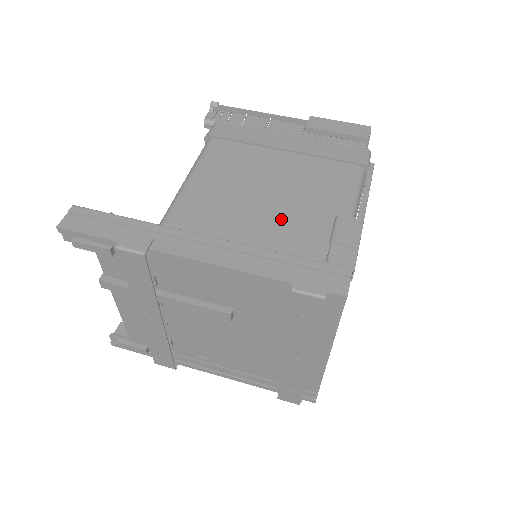
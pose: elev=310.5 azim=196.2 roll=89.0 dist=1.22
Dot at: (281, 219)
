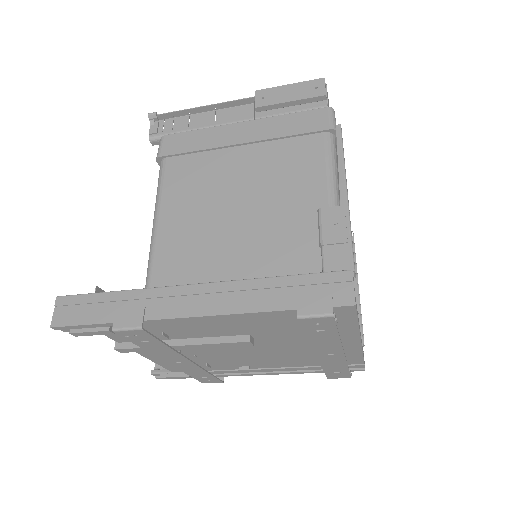
Dot at: (263, 232)
